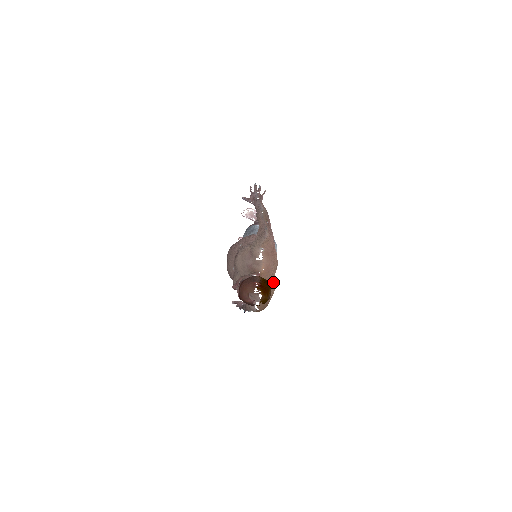
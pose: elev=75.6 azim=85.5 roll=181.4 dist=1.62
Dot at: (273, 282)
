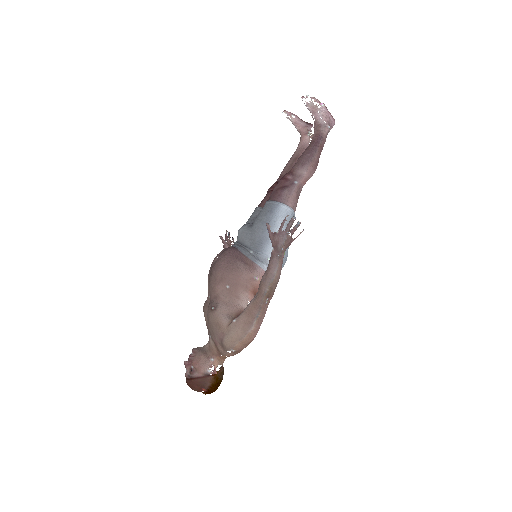
Dot at: occluded
